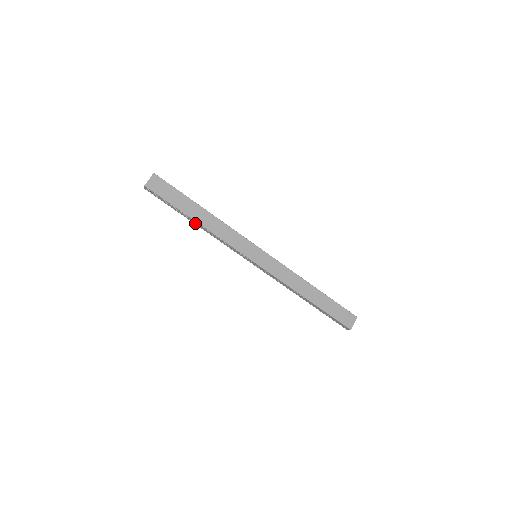
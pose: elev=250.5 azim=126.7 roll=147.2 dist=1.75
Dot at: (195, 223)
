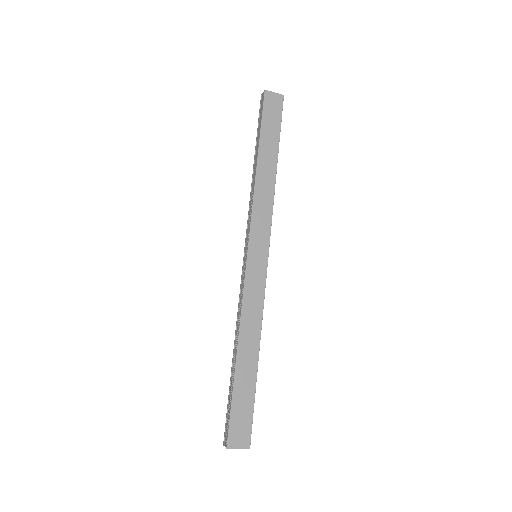
Dot at: (255, 164)
